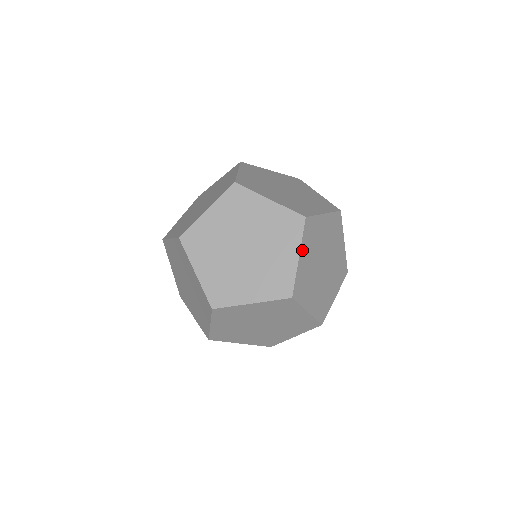
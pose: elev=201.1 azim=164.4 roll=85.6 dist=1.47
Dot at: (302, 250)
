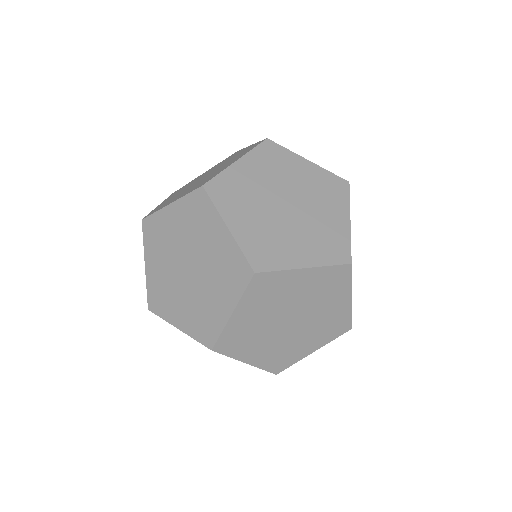
Dot at: occluded
